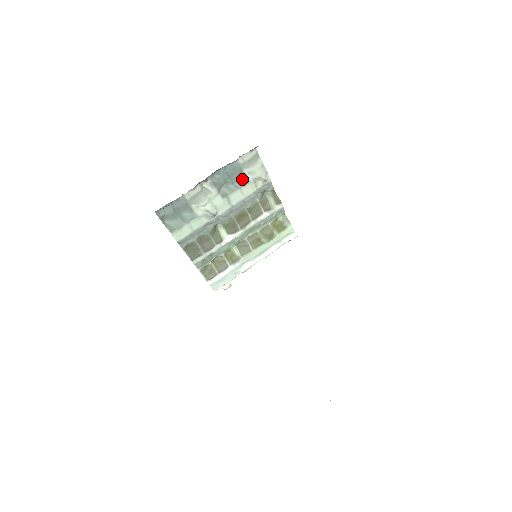
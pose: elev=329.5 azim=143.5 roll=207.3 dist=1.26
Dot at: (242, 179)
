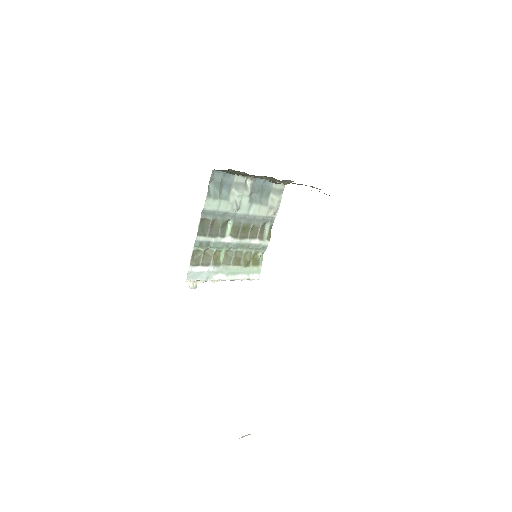
Dot at: (265, 199)
